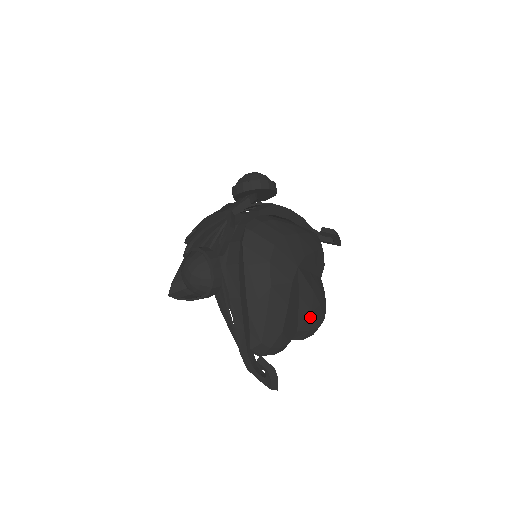
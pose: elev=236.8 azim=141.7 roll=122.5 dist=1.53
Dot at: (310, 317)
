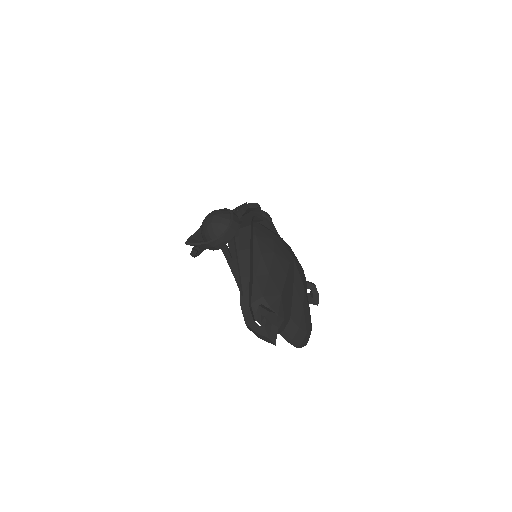
Dot at: (301, 312)
